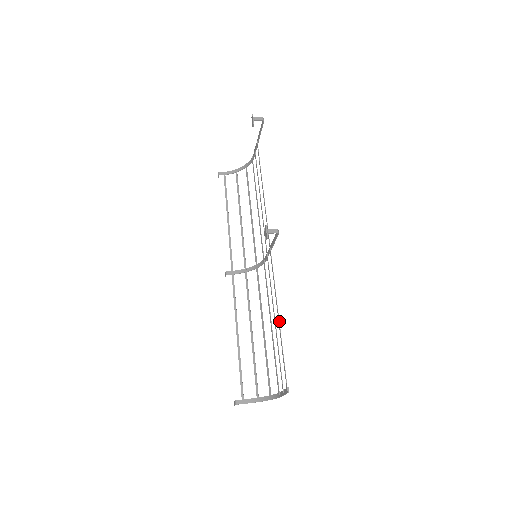
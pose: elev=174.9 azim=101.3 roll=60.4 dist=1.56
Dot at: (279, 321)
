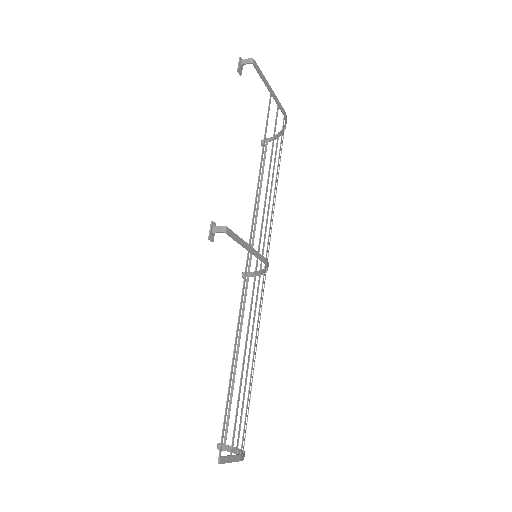
Dot at: (233, 357)
